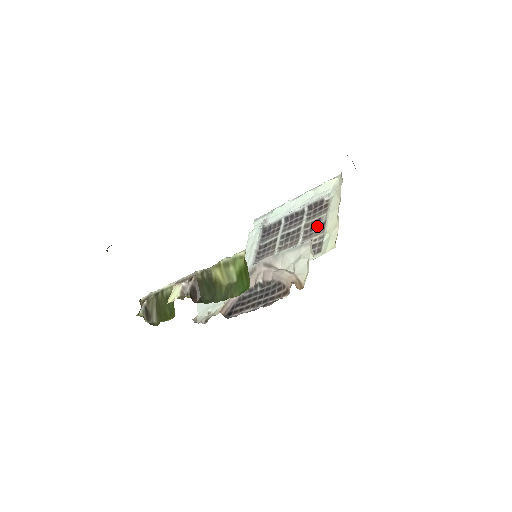
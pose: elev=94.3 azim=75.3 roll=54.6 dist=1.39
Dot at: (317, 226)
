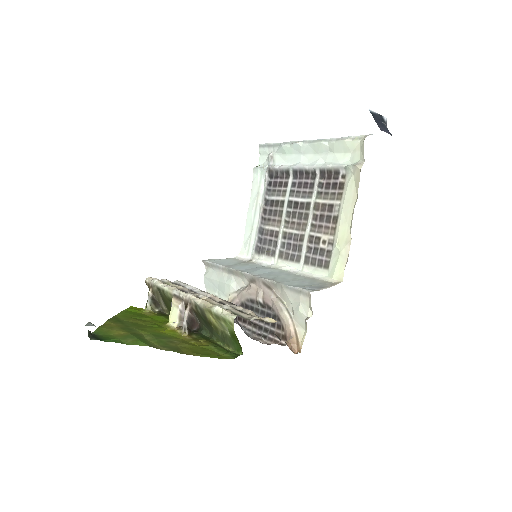
Dot at: (328, 218)
